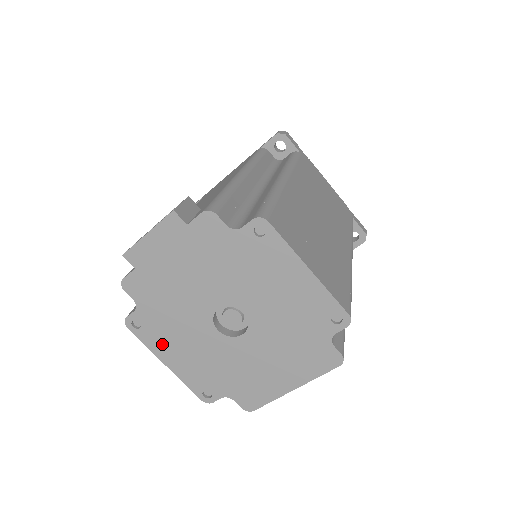
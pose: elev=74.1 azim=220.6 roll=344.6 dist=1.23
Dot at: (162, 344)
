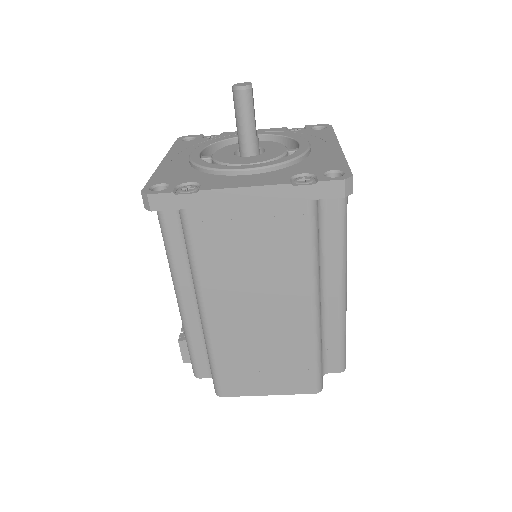
Dot at: occluded
